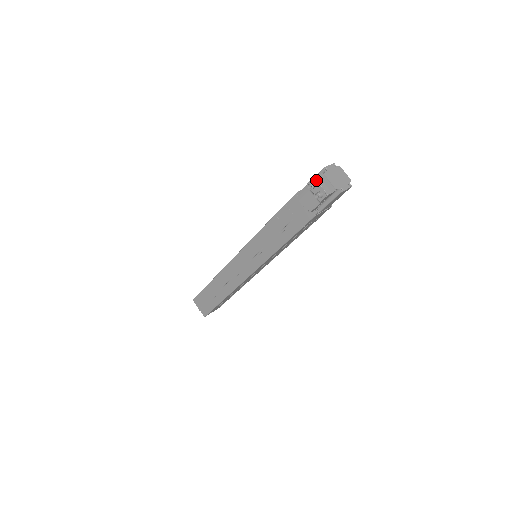
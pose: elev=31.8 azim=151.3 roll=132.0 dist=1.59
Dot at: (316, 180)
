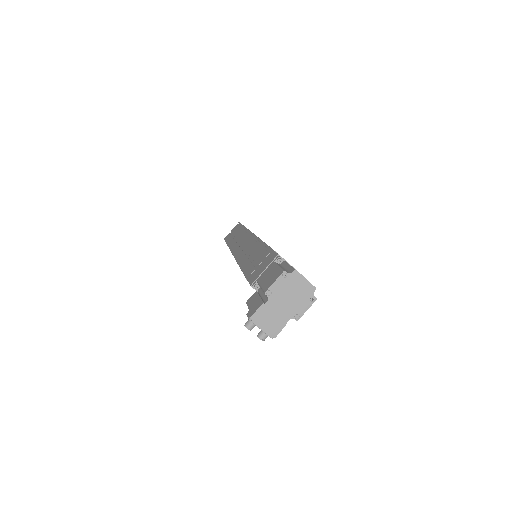
Dot at: (253, 323)
